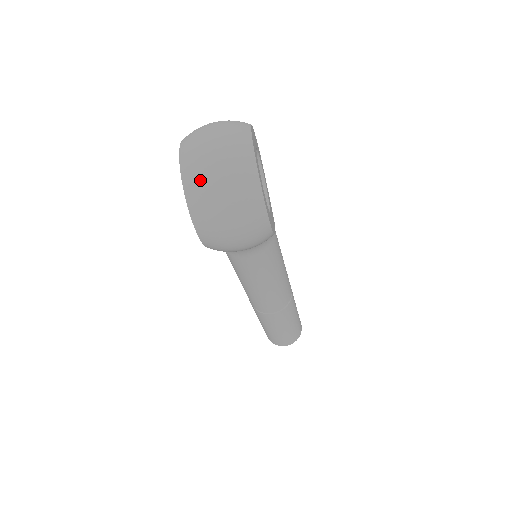
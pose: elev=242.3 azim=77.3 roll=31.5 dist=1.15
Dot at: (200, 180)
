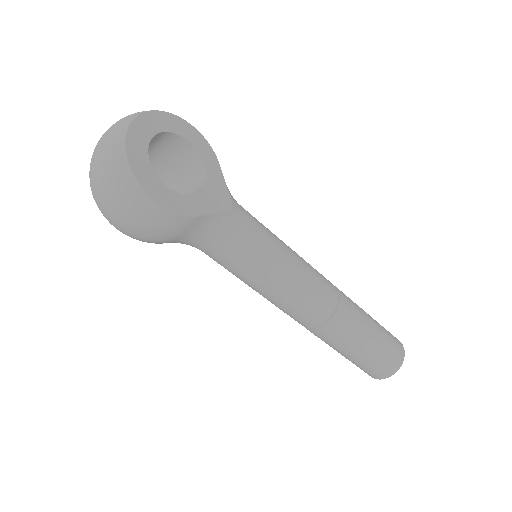
Dot at: (90, 171)
